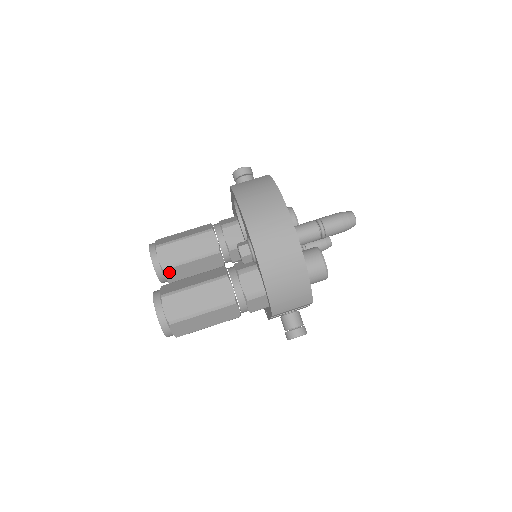
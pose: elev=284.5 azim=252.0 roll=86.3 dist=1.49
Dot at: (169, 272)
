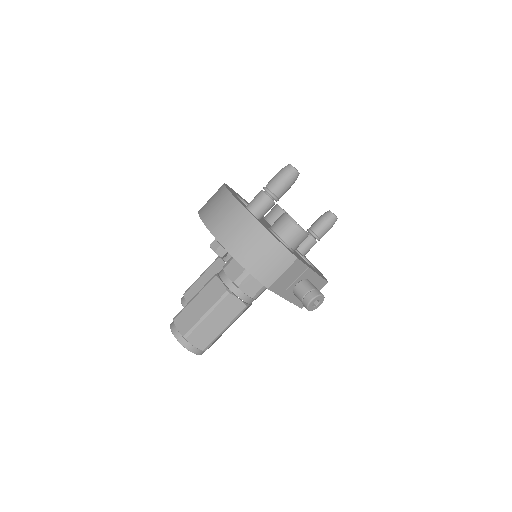
Dot at: occluded
